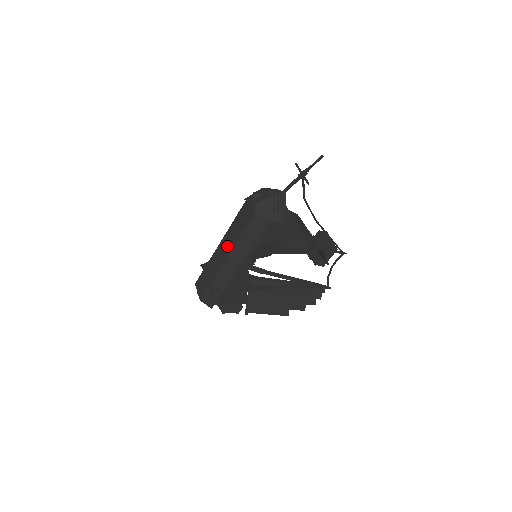
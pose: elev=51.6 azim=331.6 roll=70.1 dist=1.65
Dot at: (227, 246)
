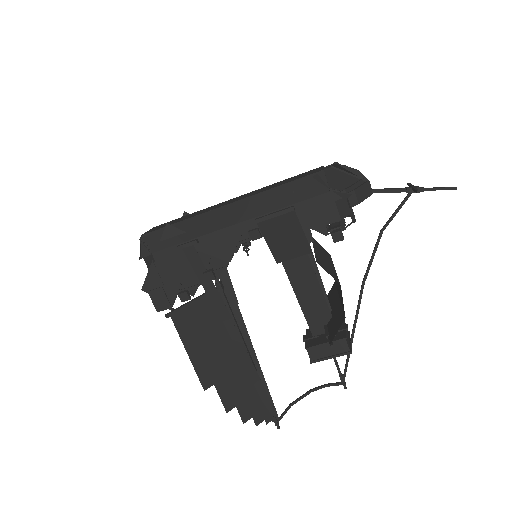
Dot at: (245, 196)
